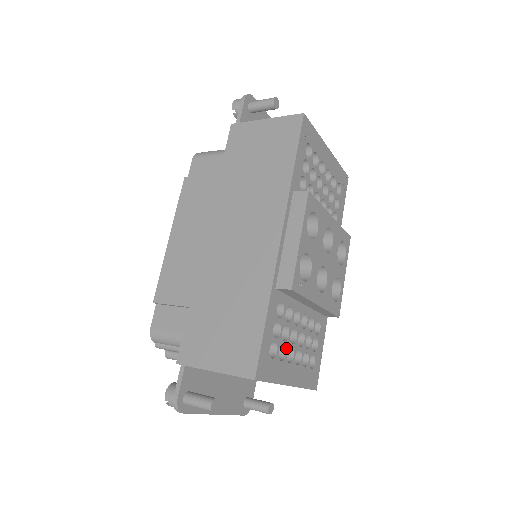
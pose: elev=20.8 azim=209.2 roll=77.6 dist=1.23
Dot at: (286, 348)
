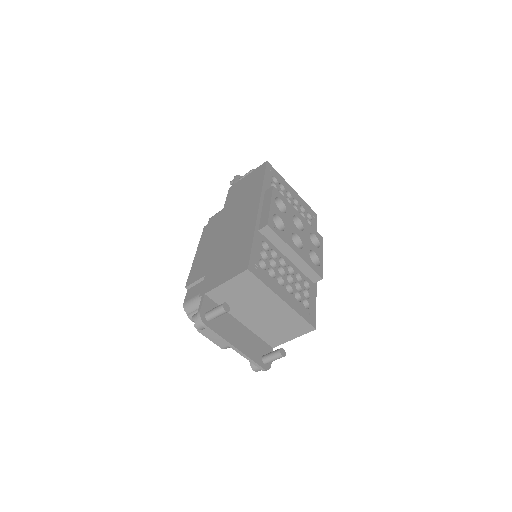
Dot at: (275, 273)
